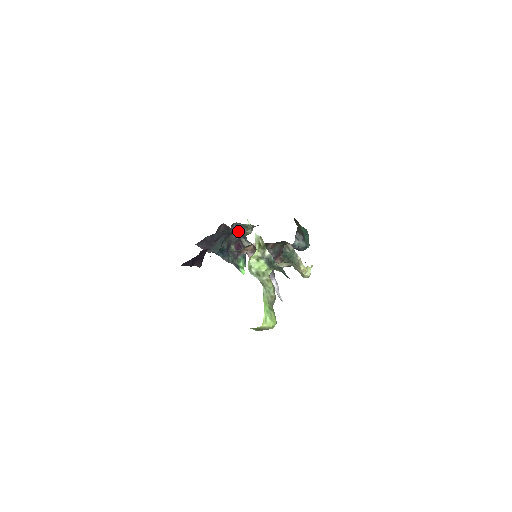
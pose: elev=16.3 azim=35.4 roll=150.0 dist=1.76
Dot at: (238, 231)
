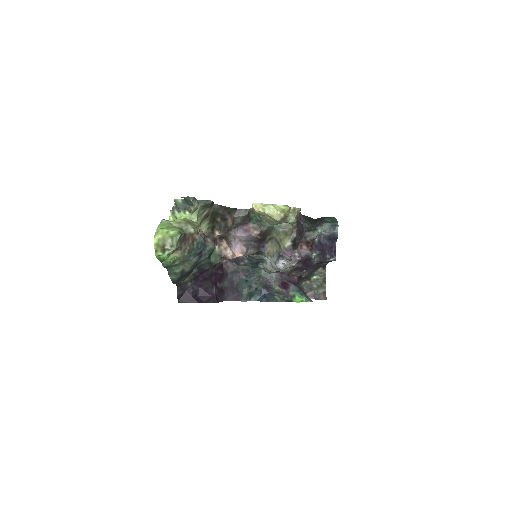
Dot at: occluded
